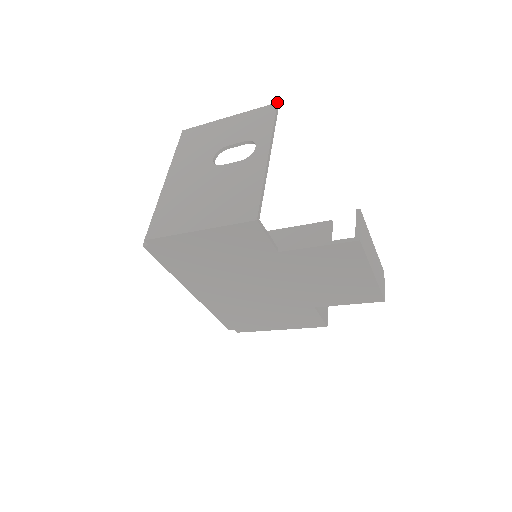
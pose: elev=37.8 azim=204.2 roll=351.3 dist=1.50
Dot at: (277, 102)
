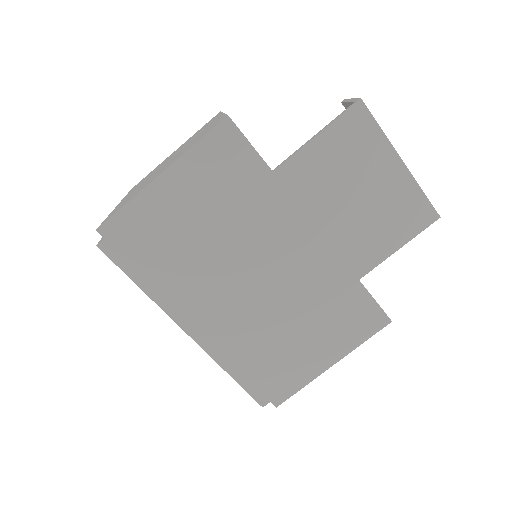
Dot at: (220, 111)
